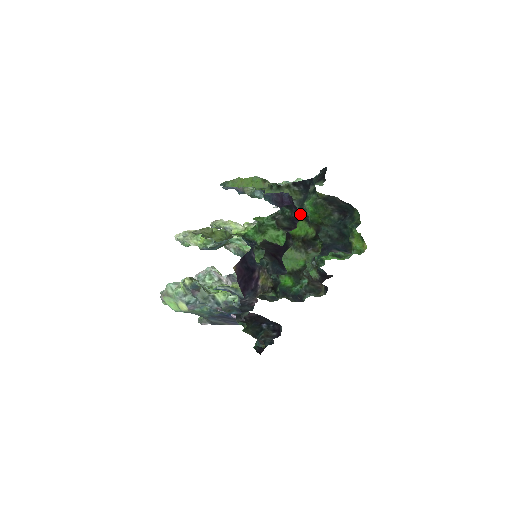
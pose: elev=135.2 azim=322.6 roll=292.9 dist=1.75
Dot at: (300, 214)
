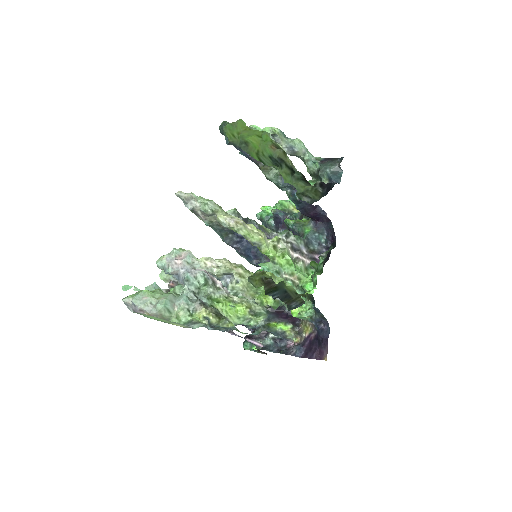
Dot at: occluded
